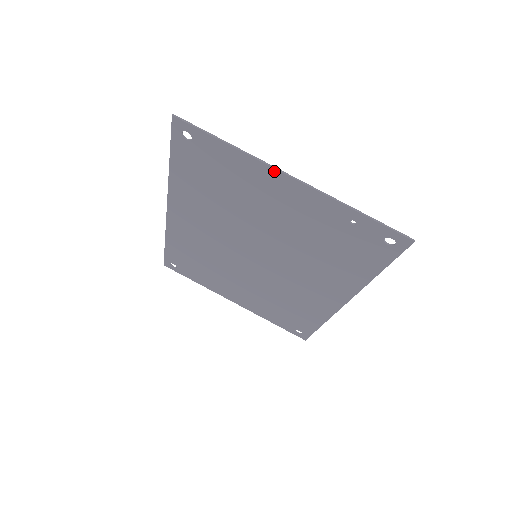
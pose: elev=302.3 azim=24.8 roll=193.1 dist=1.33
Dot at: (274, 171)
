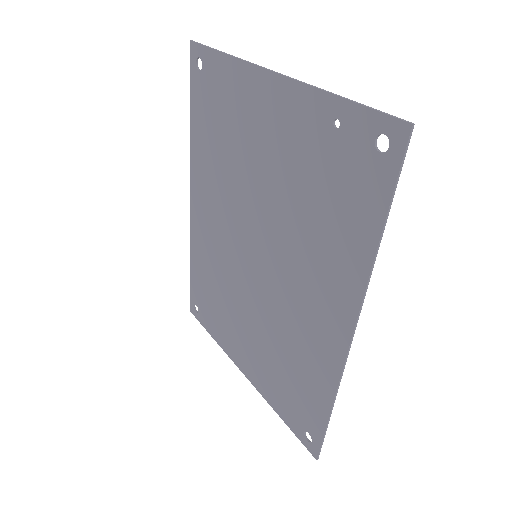
Dot at: (259, 71)
